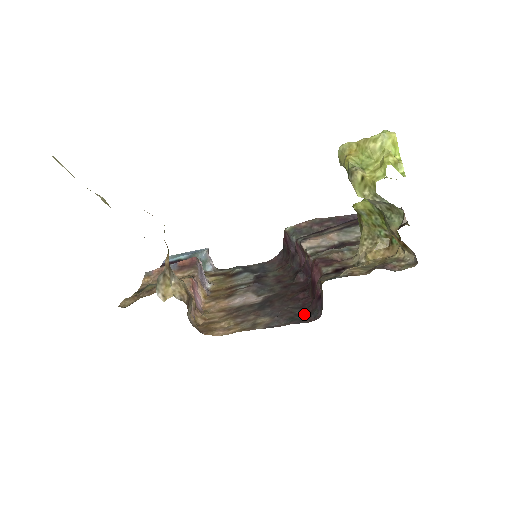
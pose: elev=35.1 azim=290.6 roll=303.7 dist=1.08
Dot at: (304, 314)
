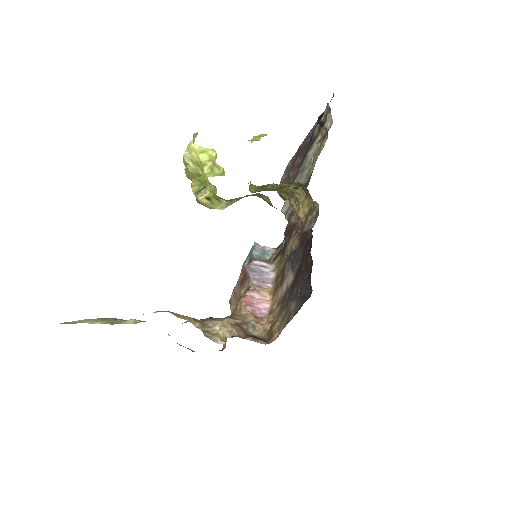
Dot at: (309, 286)
